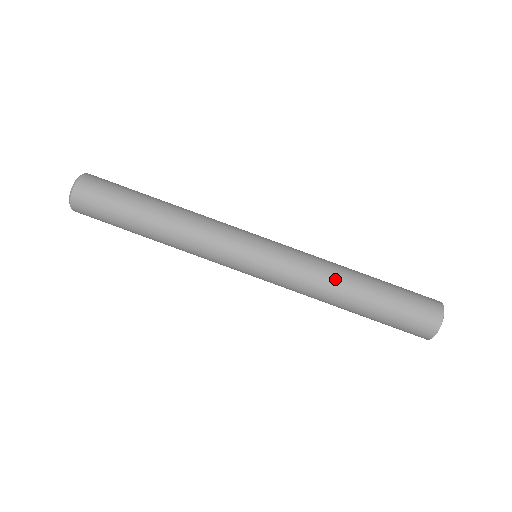
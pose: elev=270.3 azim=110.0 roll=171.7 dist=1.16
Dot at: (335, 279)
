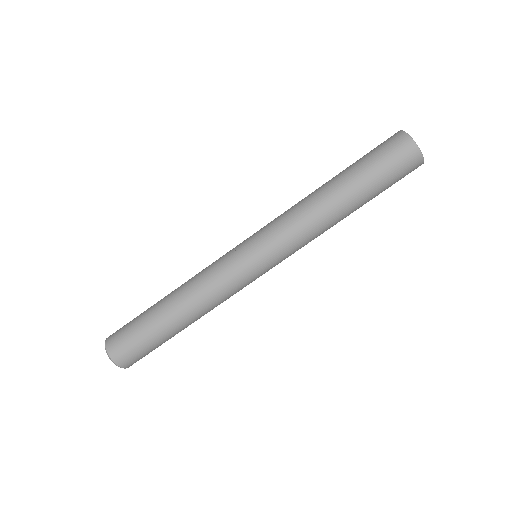
Dot at: (327, 224)
